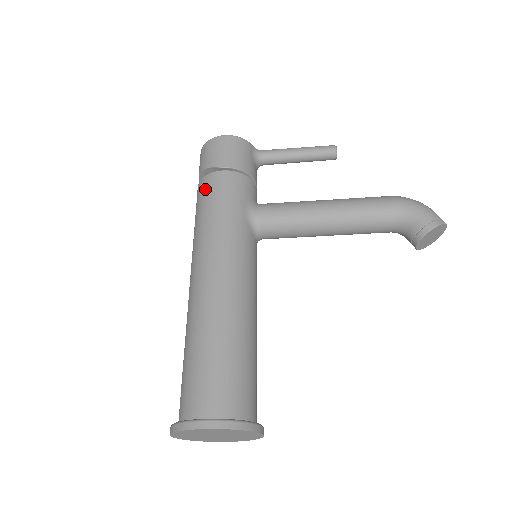
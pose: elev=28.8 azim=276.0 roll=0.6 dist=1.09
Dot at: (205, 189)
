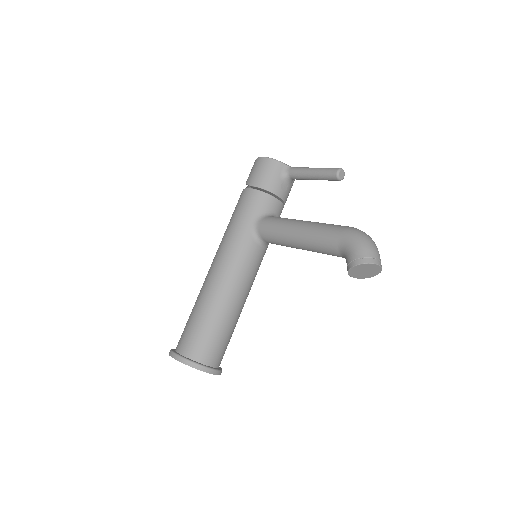
Dot at: (238, 201)
